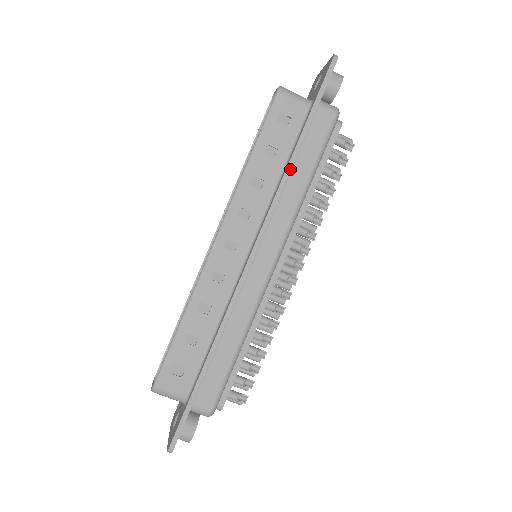
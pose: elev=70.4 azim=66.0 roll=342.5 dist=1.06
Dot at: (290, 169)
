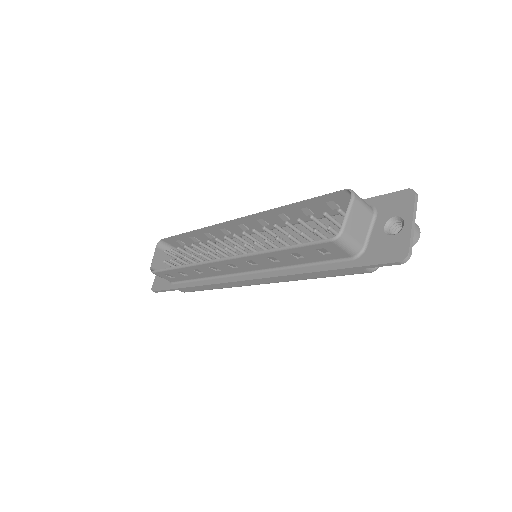
Dot at: (302, 275)
